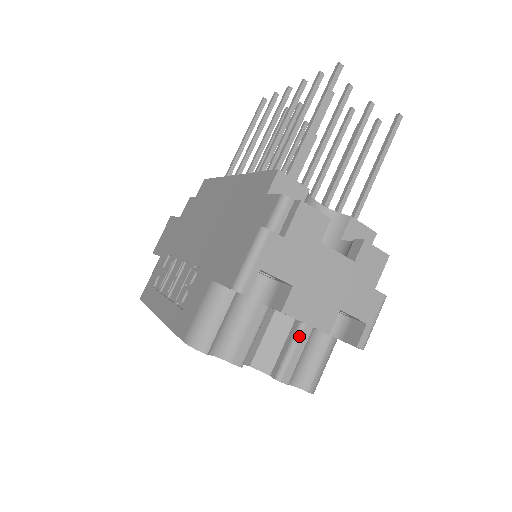
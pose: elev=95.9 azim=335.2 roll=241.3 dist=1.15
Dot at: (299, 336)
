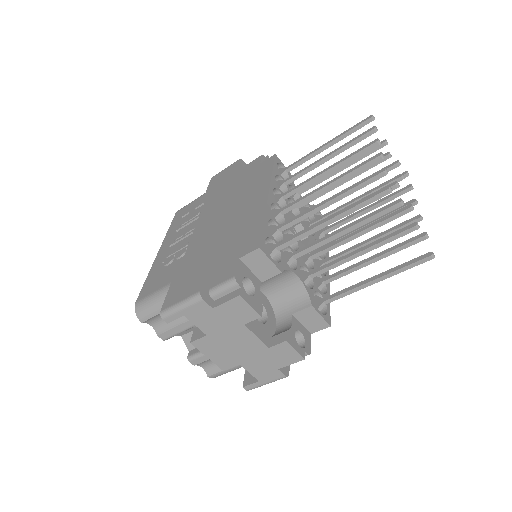
Dot at: occluded
